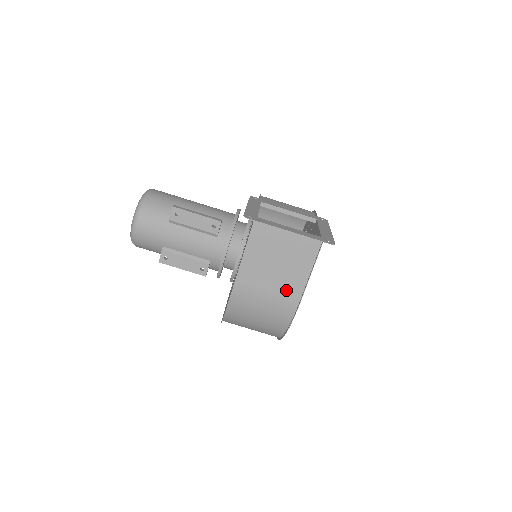
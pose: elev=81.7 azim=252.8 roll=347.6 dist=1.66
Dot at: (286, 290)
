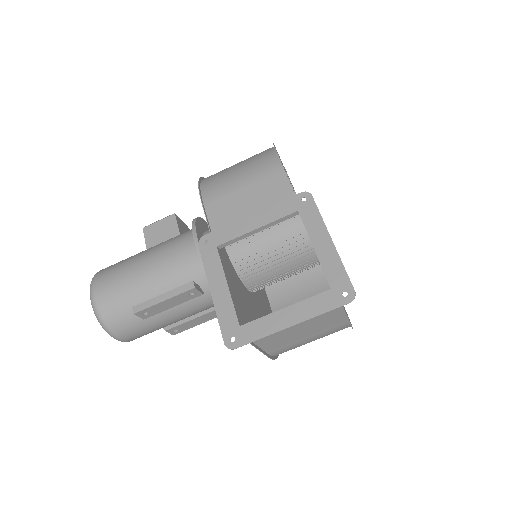
Dot at: (327, 328)
